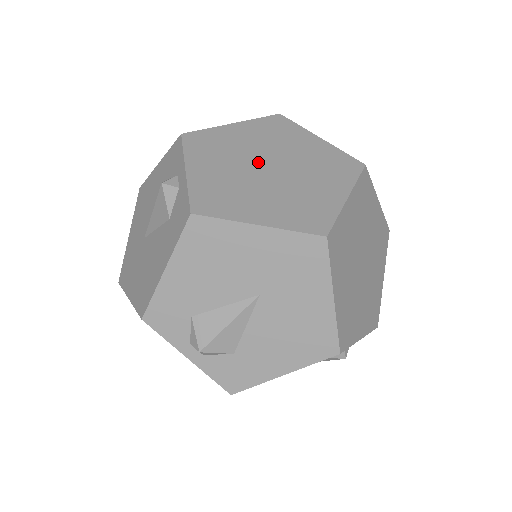
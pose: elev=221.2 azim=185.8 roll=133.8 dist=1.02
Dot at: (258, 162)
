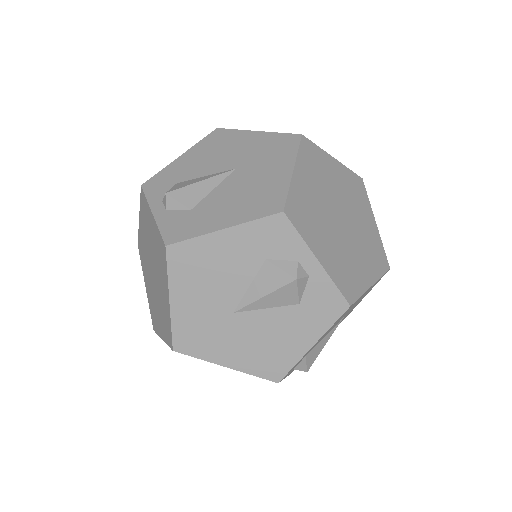
Dot at: occluded
